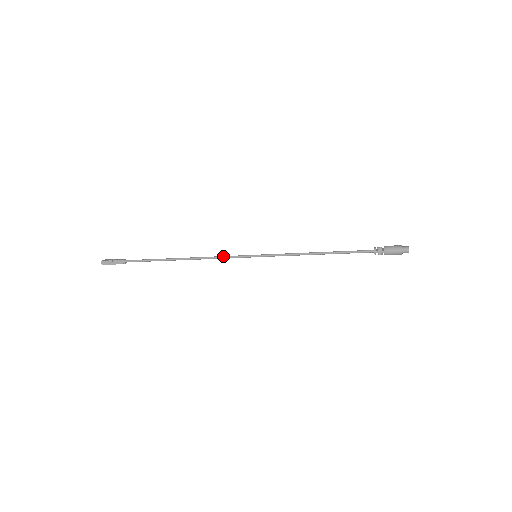
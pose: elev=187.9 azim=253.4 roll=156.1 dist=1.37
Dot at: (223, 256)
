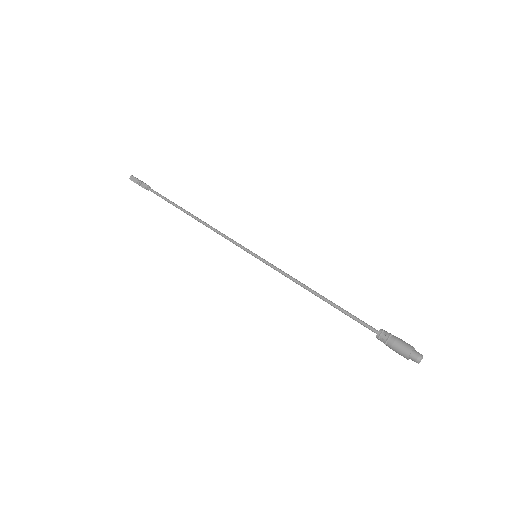
Dot at: (225, 238)
